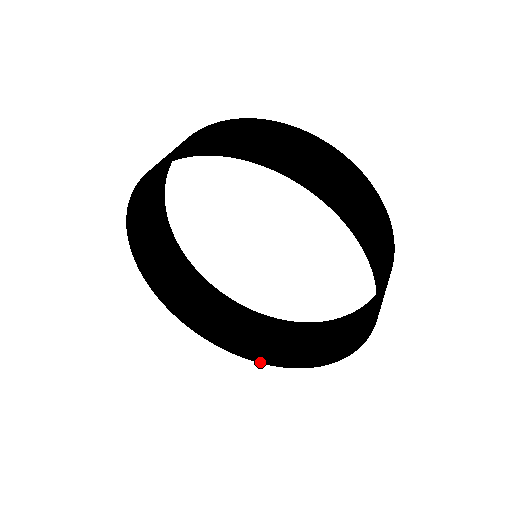
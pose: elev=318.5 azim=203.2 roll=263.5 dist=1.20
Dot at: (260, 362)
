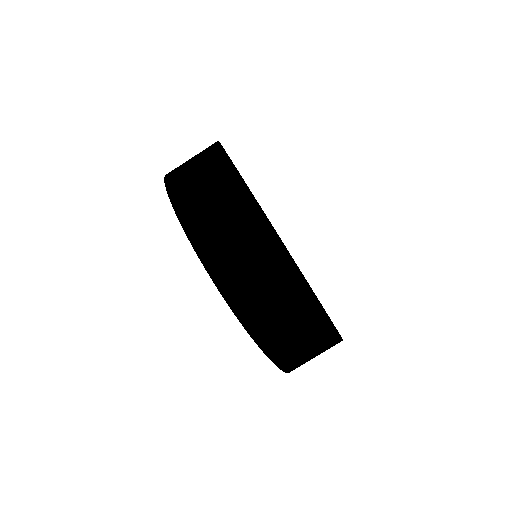
Dot at: occluded
